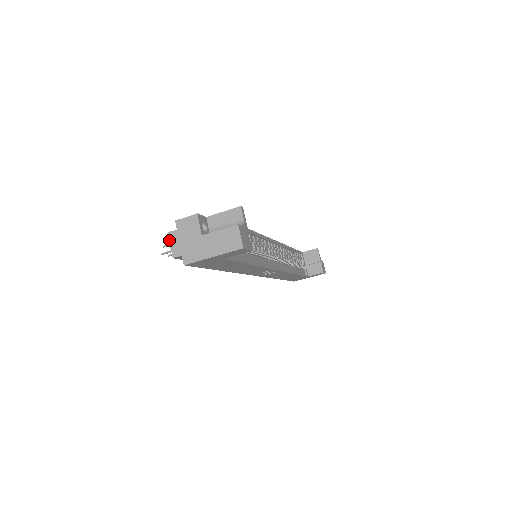
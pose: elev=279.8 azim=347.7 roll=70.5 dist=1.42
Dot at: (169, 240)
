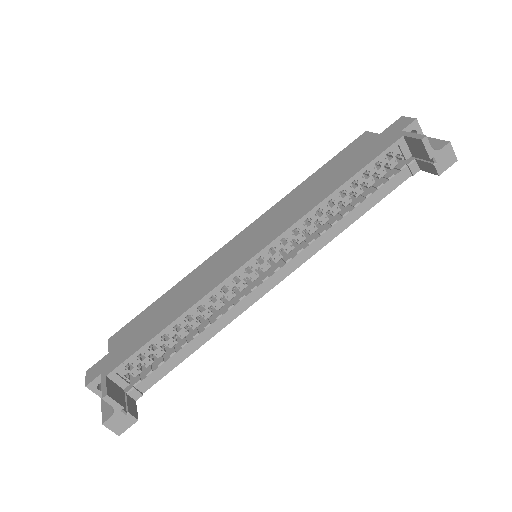
Dot at: occluded
